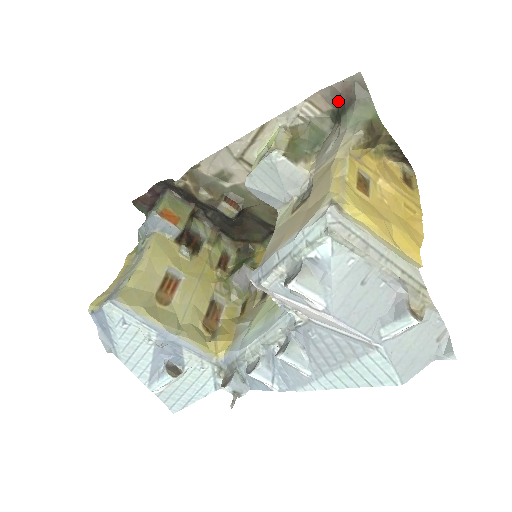
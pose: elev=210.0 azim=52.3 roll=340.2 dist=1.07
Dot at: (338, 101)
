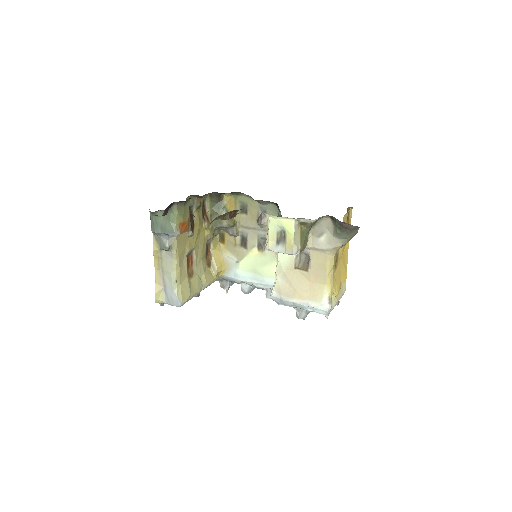
Dot at: (339, 221)
